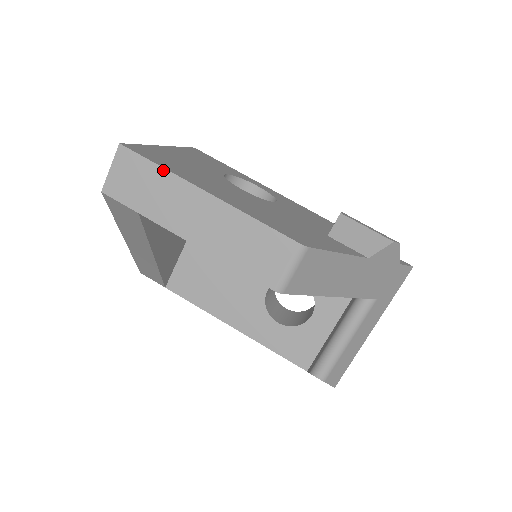
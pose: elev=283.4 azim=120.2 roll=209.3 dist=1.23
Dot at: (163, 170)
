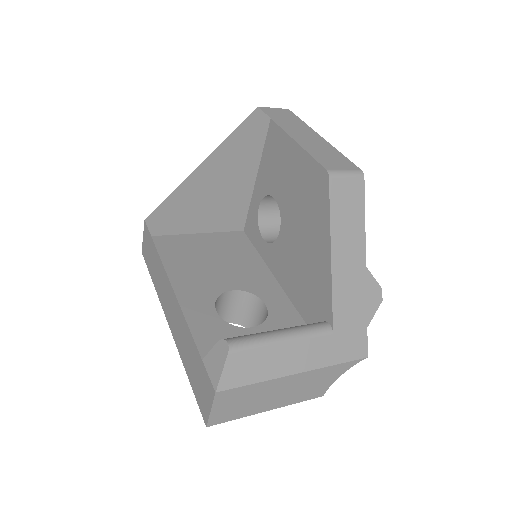
Dot at: (303, 122)
